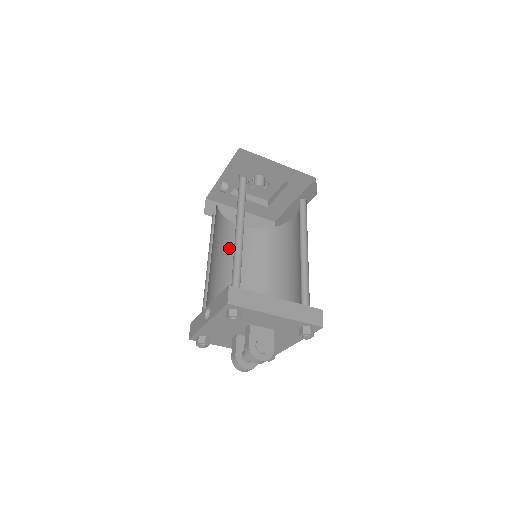
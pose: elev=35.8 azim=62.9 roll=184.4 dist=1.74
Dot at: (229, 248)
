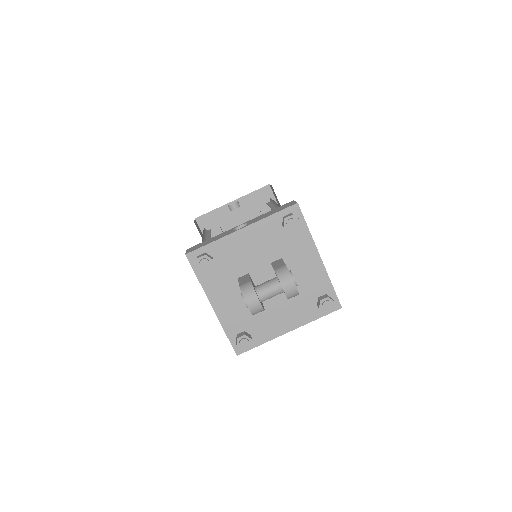
Dot at: occluded
